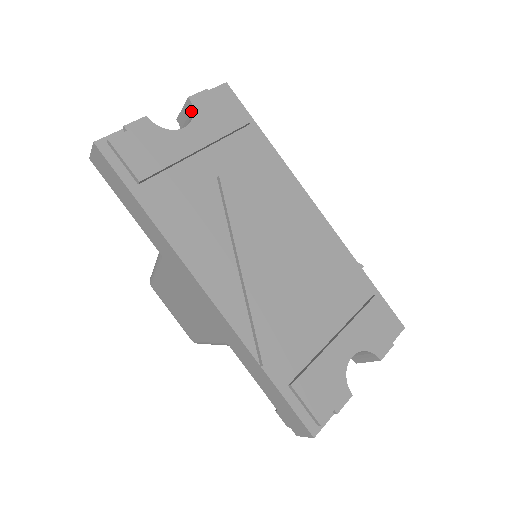
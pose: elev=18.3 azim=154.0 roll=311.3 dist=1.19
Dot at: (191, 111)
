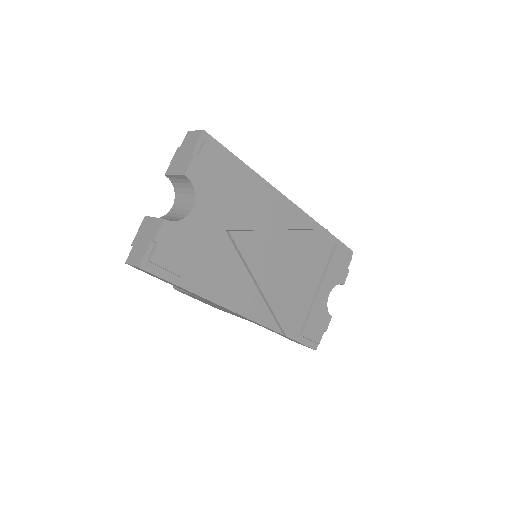
Dot at: (189, 184)
